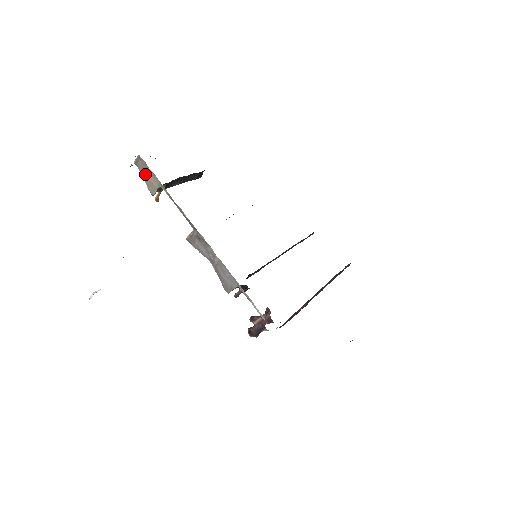
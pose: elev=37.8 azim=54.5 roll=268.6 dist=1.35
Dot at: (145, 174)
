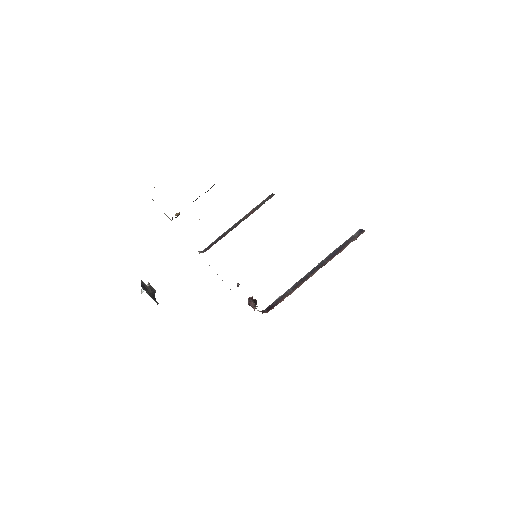
Dot at: occluded
